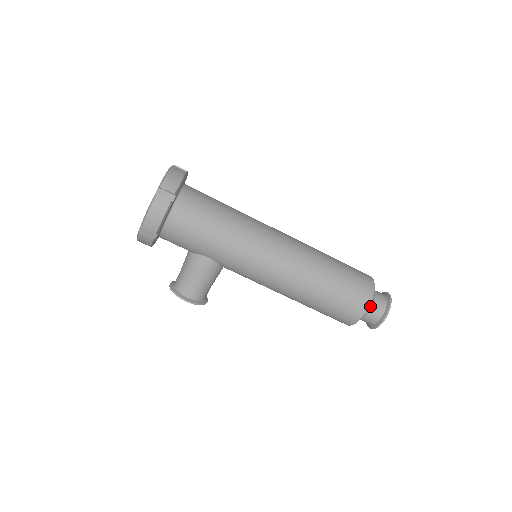
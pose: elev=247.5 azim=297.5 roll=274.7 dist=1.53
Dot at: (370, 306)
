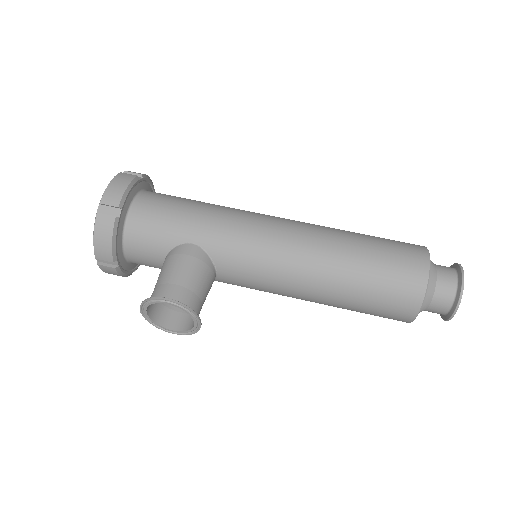
Dot at: (432, 265)
